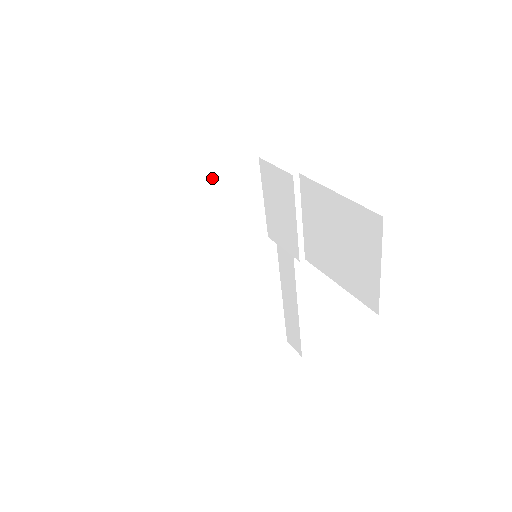
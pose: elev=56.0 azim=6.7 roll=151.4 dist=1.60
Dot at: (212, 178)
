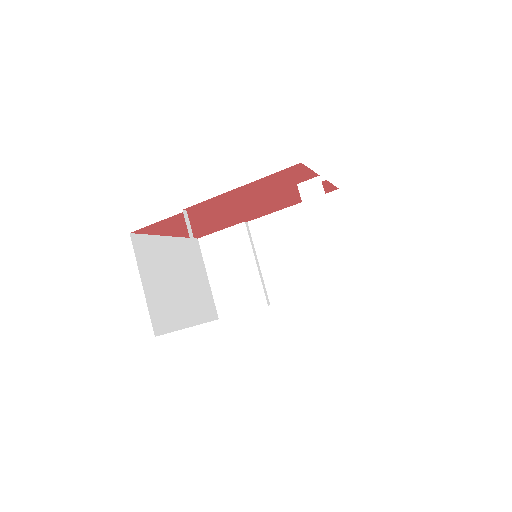
Dot at: (173, 242)
